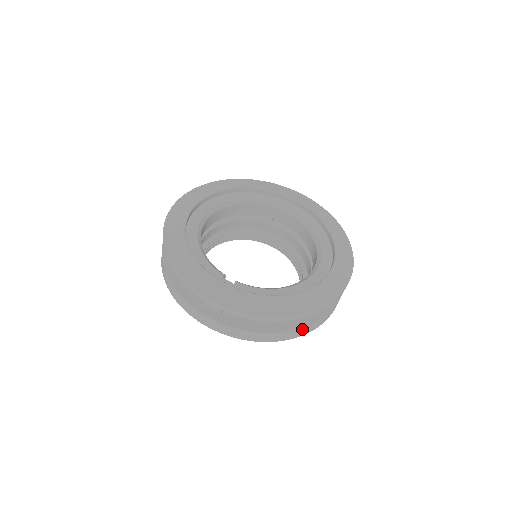
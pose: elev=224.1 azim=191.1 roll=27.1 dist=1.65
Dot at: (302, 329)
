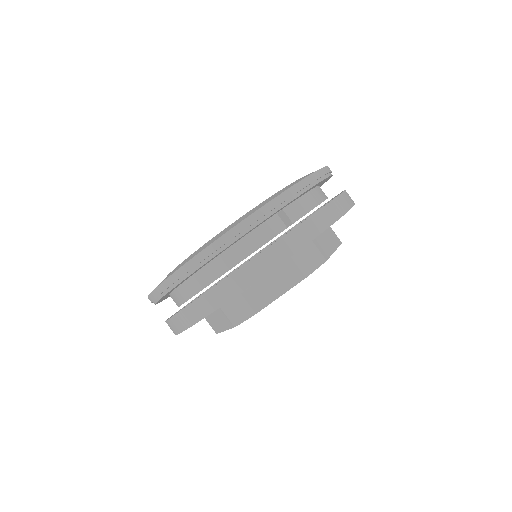
Dot at: occluded
